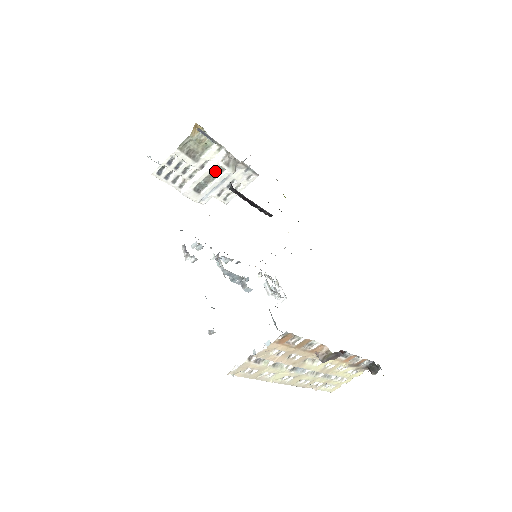
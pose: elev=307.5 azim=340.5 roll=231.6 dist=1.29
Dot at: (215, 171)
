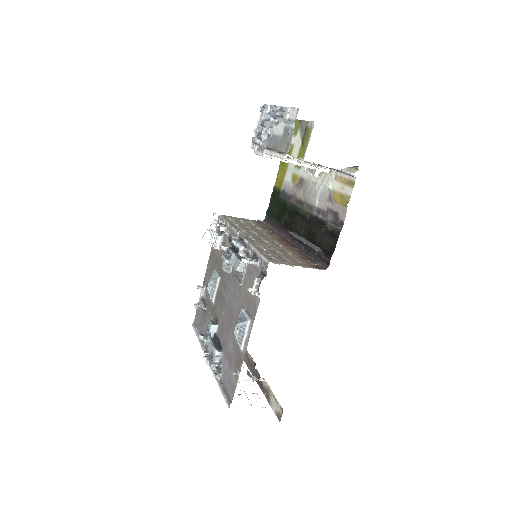
Dot at: occluded
